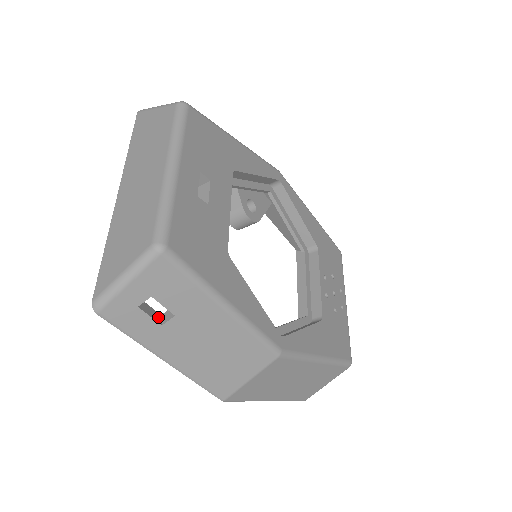
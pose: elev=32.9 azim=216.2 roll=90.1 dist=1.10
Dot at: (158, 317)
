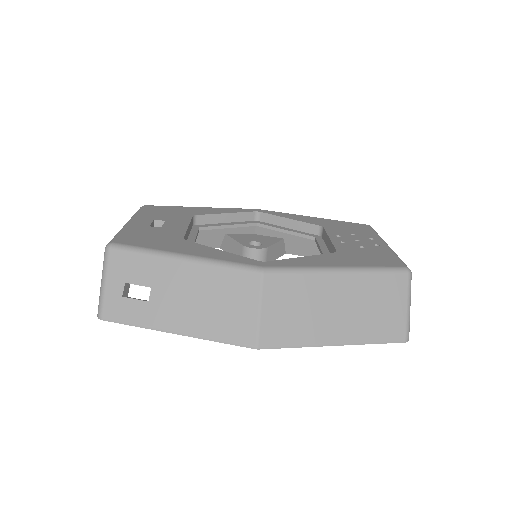
Dot at: (147, 301)
